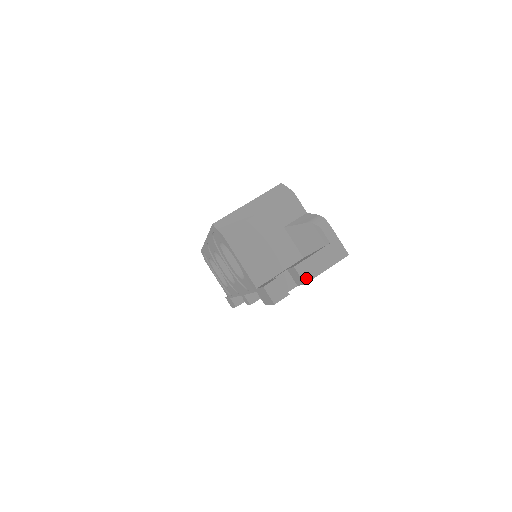
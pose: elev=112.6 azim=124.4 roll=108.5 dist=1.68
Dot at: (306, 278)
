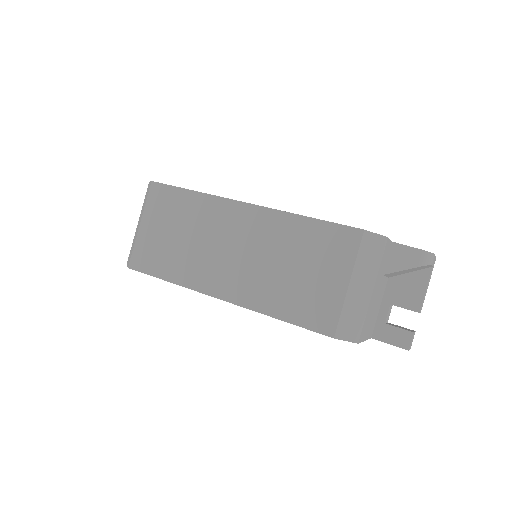
Dot at: occluded
